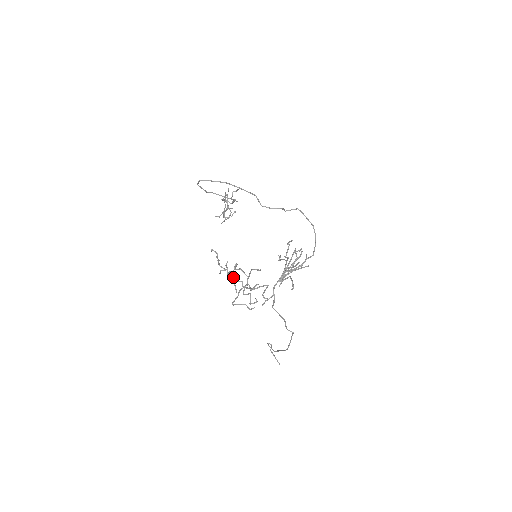
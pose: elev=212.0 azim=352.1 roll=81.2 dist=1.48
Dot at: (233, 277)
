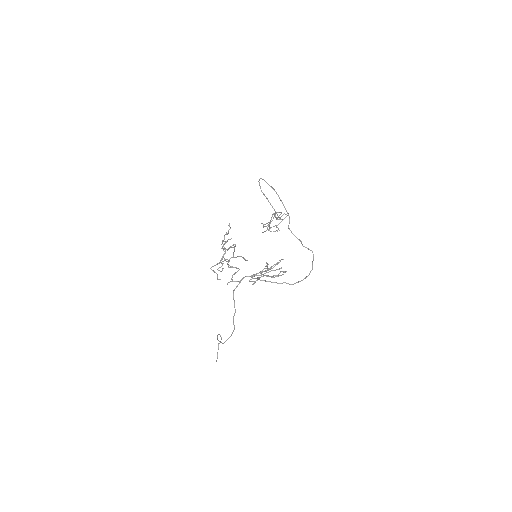
Dot at: (223, 246)
